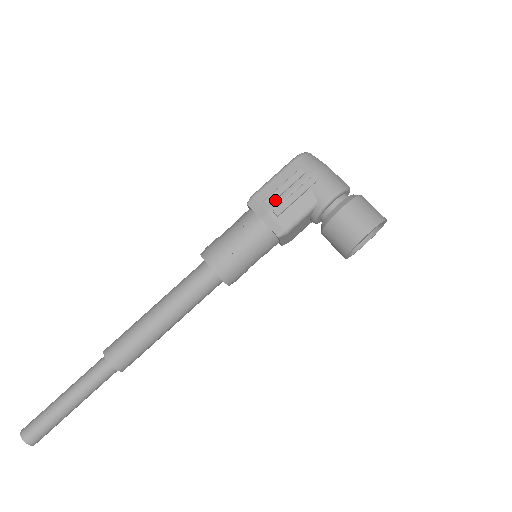
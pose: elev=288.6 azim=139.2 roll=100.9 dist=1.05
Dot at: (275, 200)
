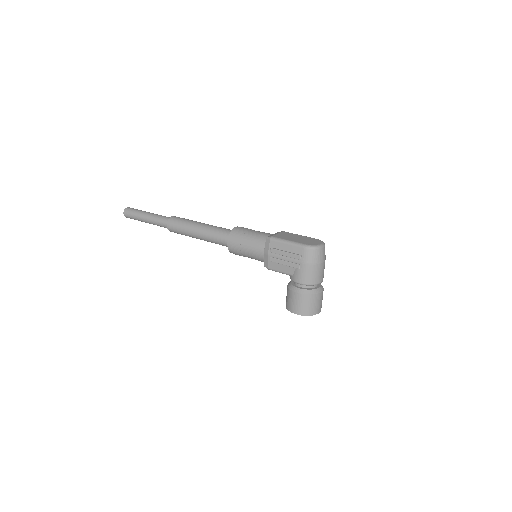
Dot at: (276, 253)
